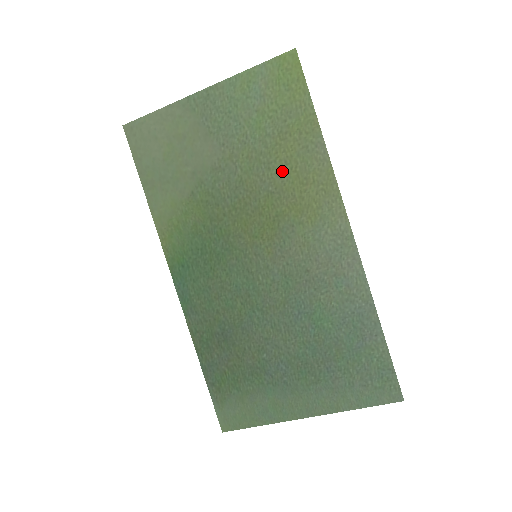
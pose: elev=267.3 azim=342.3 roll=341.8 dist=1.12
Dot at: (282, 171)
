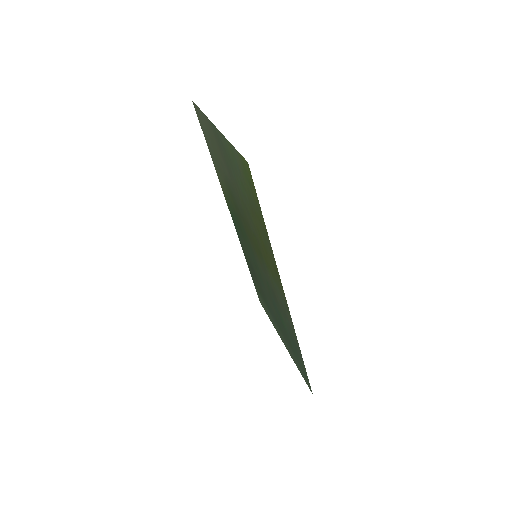
Dot at: (257, 231)
